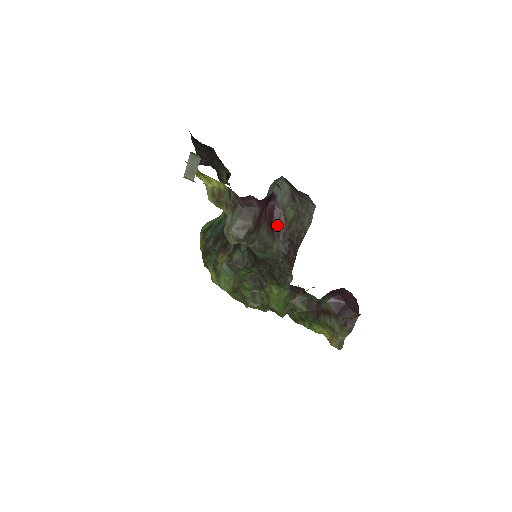
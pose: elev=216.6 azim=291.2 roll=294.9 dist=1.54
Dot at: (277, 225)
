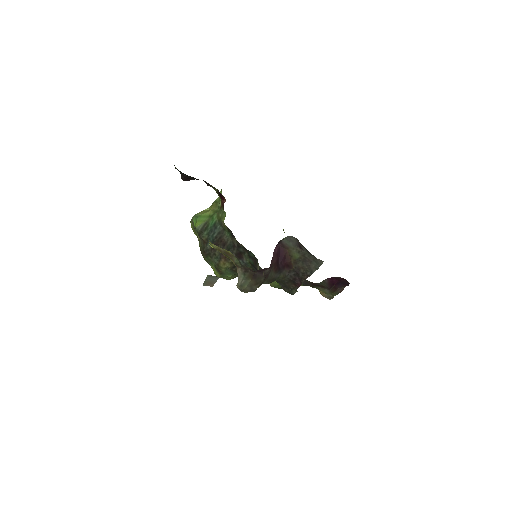
Dot at: (283, 262)
